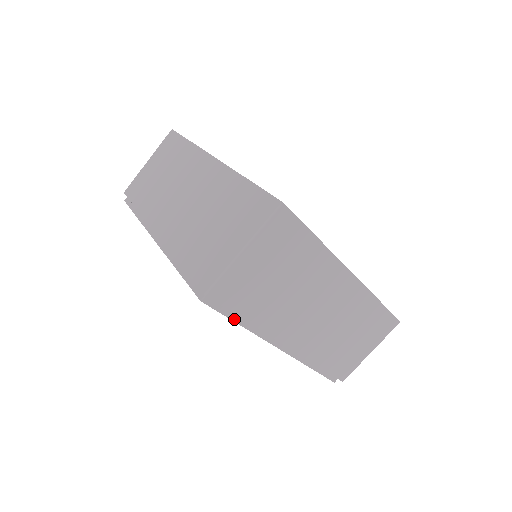
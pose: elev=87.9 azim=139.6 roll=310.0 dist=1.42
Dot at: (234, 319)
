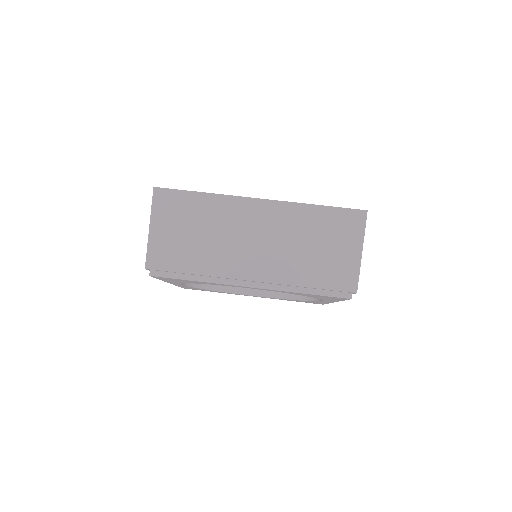
Dot at: occluded
